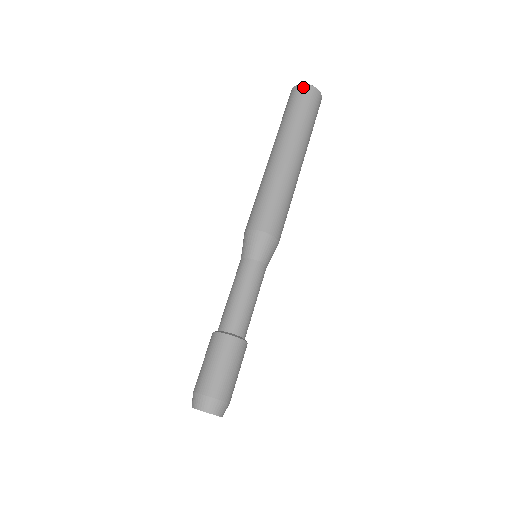
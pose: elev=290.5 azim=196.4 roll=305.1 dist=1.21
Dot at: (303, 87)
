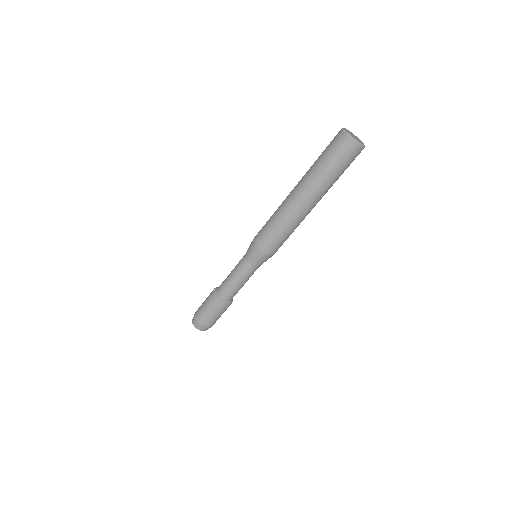
Dot at: (359, 150)
